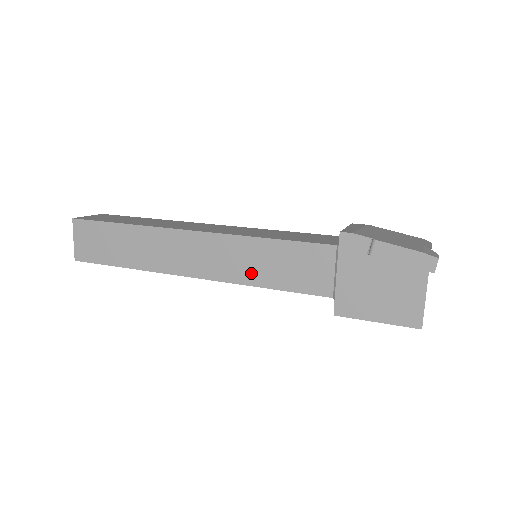
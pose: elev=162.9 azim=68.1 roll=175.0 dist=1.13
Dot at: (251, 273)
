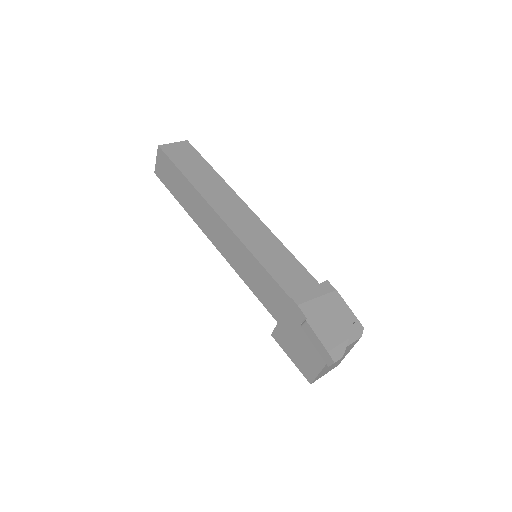
Dot at: (242, 270)
